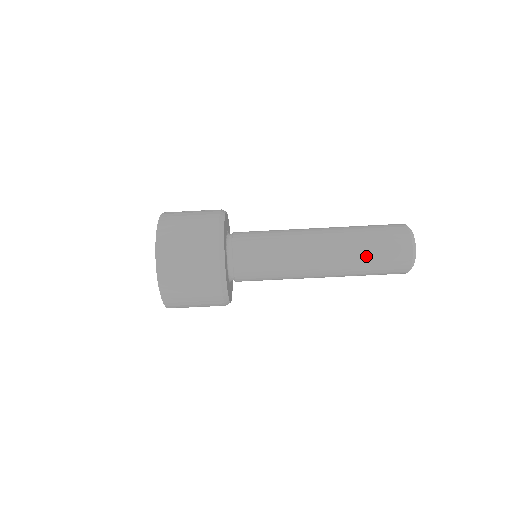
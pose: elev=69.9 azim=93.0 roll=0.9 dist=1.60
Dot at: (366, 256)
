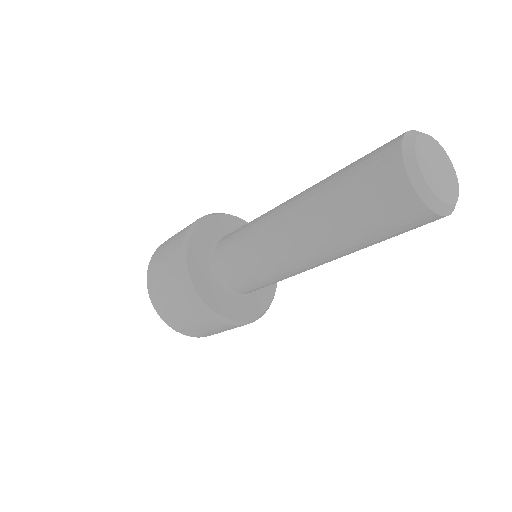
Dot at: occluded
